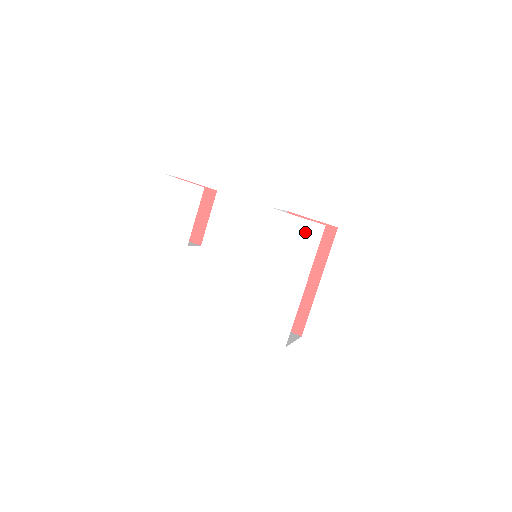
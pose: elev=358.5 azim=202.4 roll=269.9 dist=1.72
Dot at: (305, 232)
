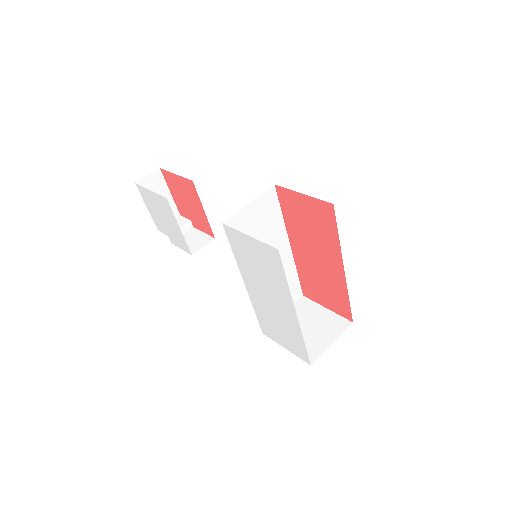
Dot at: (264, 255)
